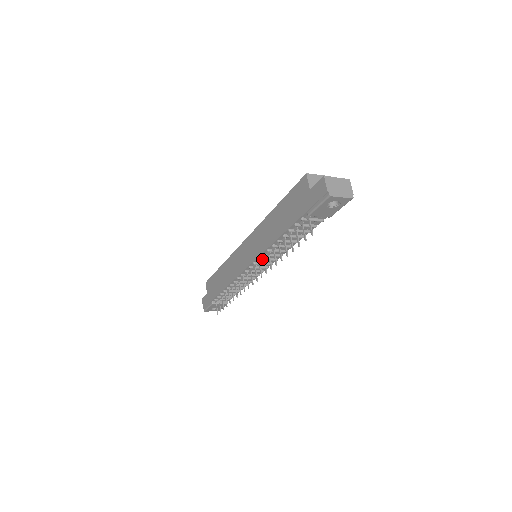
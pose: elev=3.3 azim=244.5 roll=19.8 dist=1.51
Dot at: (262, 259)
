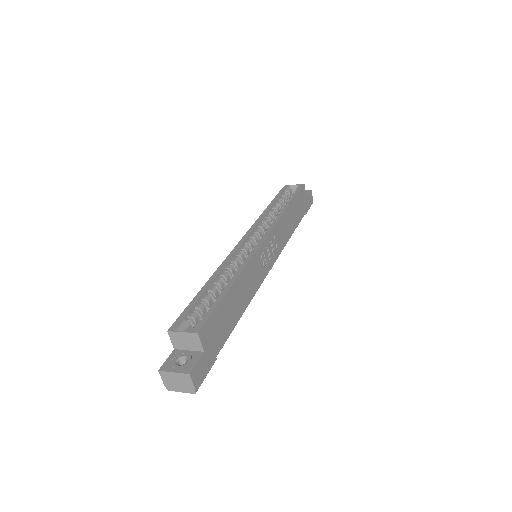
Dot at: occluded
